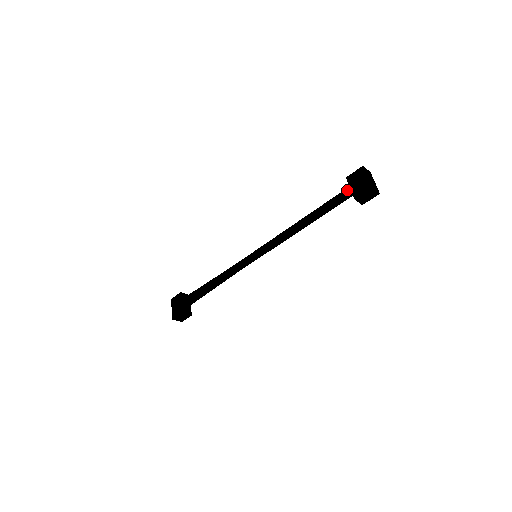
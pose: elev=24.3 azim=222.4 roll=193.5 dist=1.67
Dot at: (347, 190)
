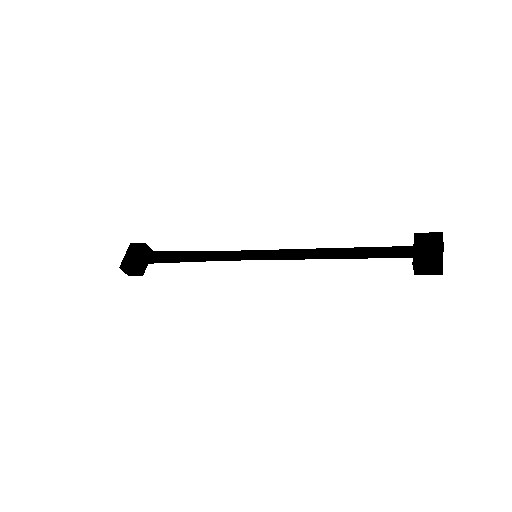
Dot at: (409, 248)
